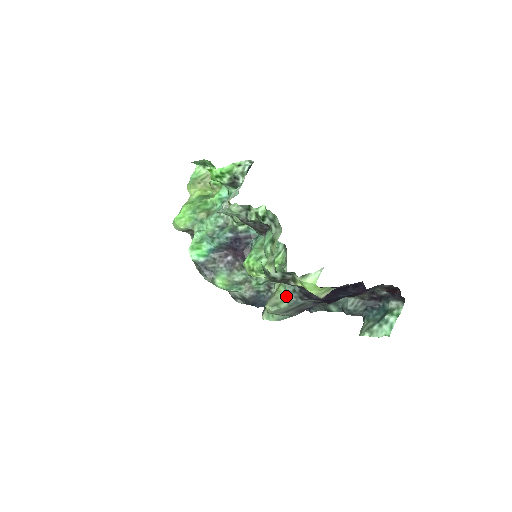
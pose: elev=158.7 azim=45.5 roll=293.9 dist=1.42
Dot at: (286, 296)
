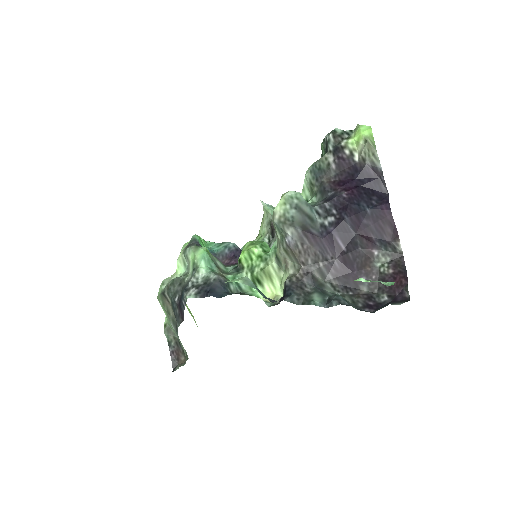
Dot at: occluded
